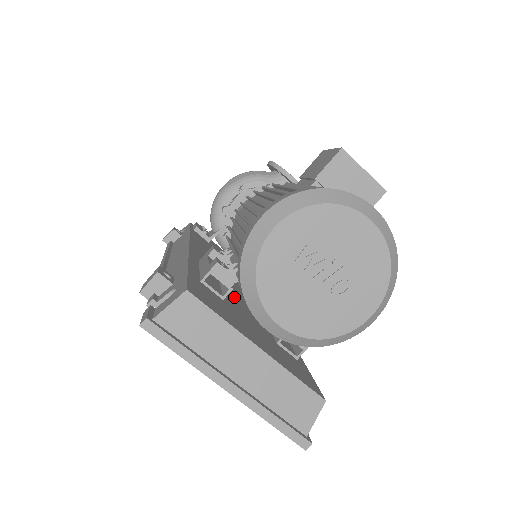
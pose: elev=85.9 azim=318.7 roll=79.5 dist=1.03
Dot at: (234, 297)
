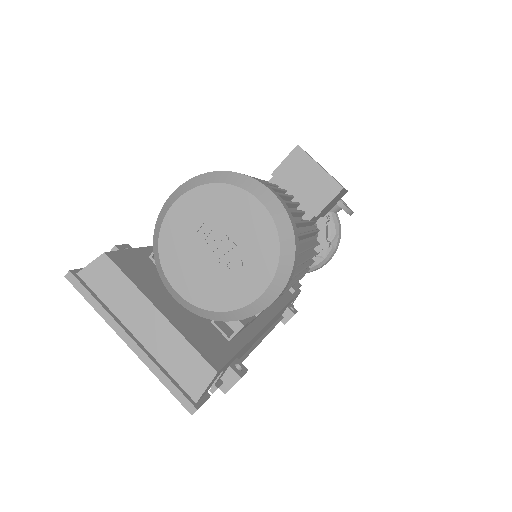
Dot at: occluded
